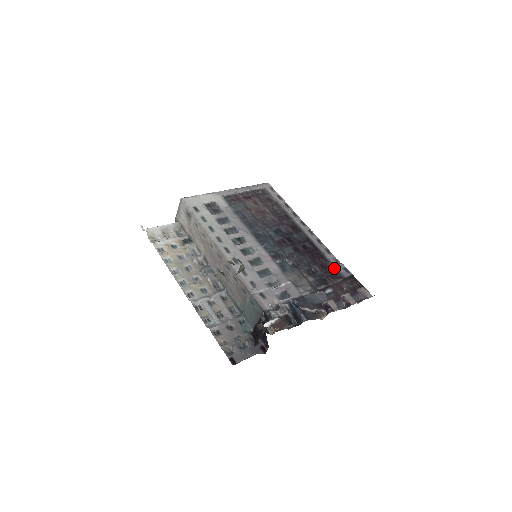
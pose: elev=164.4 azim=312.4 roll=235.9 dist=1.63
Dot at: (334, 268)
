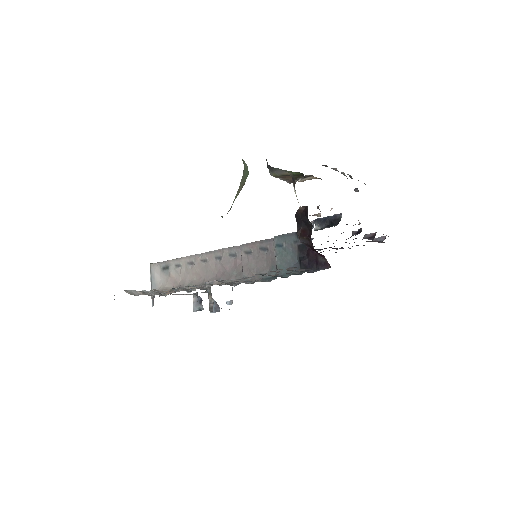
Dot at: occluded
